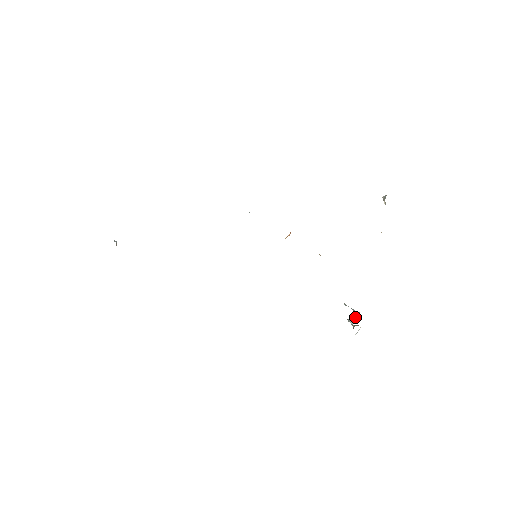
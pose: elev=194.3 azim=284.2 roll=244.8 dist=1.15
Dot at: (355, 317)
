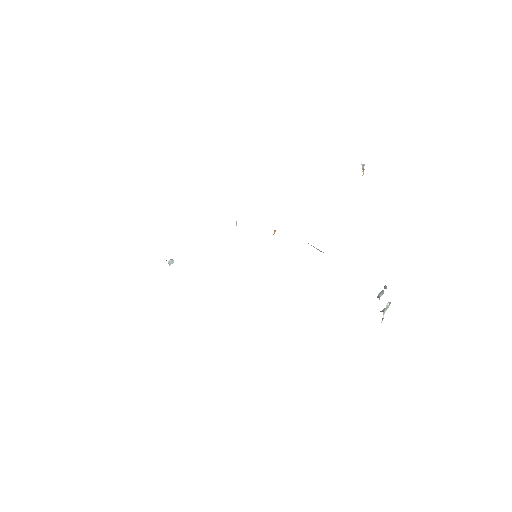
Dot at: occluded
